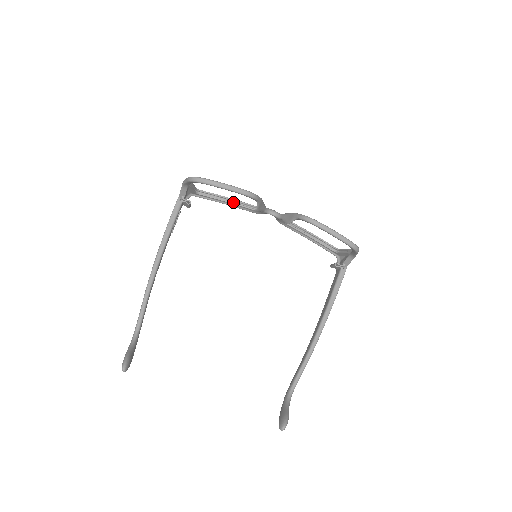
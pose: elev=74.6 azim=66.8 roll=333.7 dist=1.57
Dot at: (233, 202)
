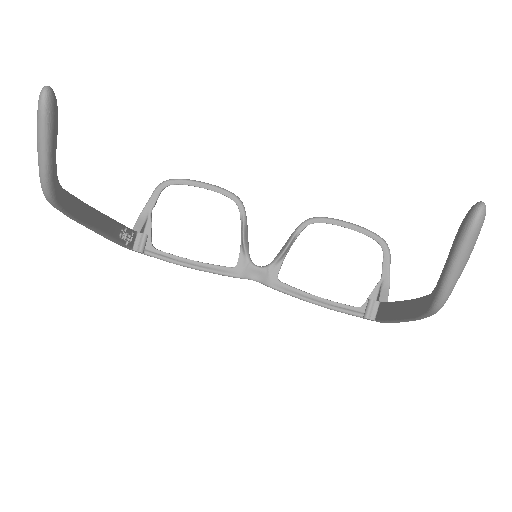
Dot at: (202, 262)
